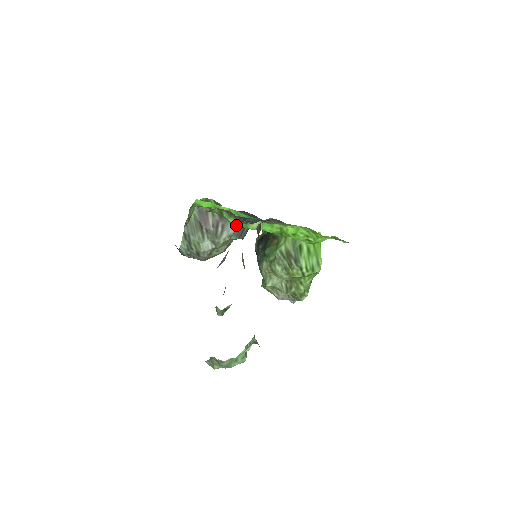
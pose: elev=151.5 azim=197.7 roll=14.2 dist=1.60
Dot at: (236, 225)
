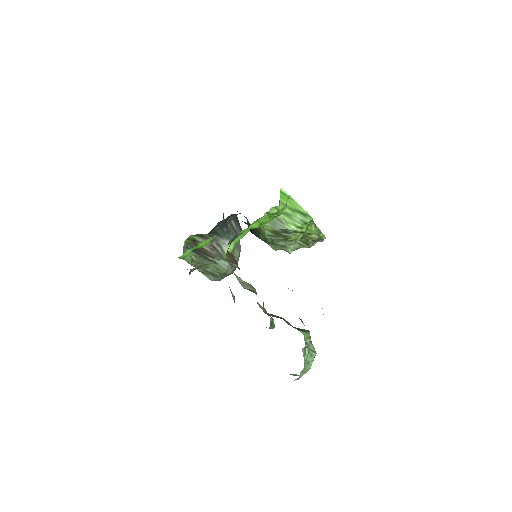
Dot at: (224, 235)
